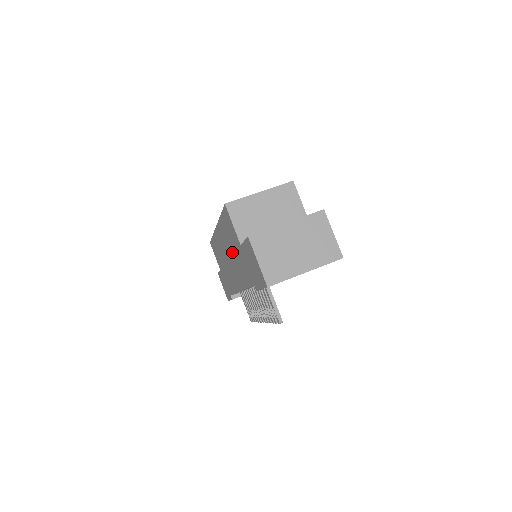
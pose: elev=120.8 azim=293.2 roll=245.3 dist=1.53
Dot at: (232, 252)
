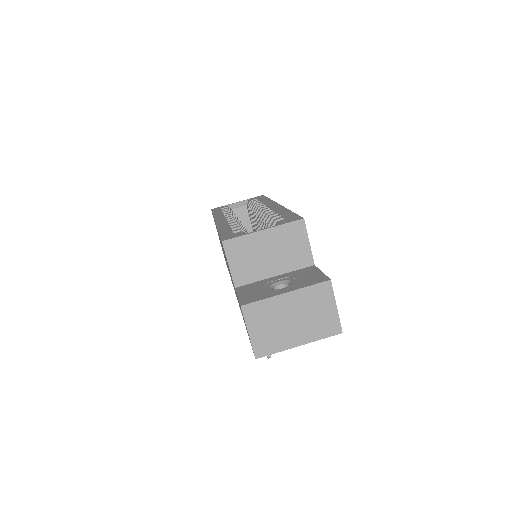
Dot at: occluded
